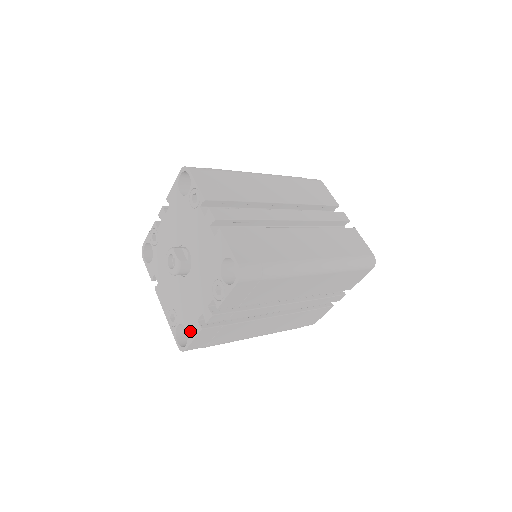
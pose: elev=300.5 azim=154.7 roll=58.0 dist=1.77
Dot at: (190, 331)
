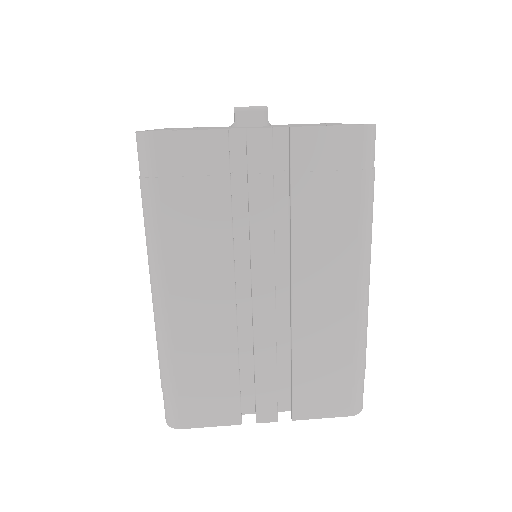
Dot at: occluded
